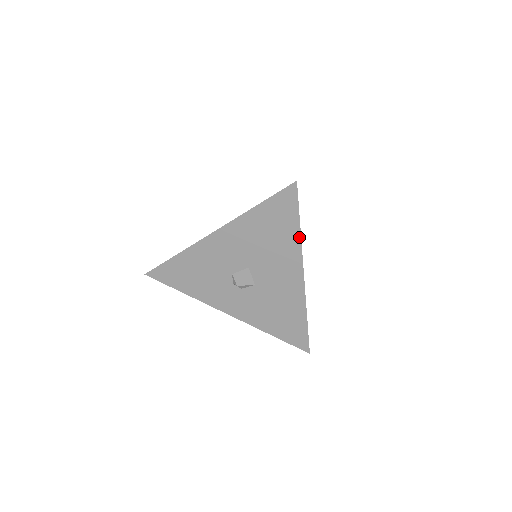
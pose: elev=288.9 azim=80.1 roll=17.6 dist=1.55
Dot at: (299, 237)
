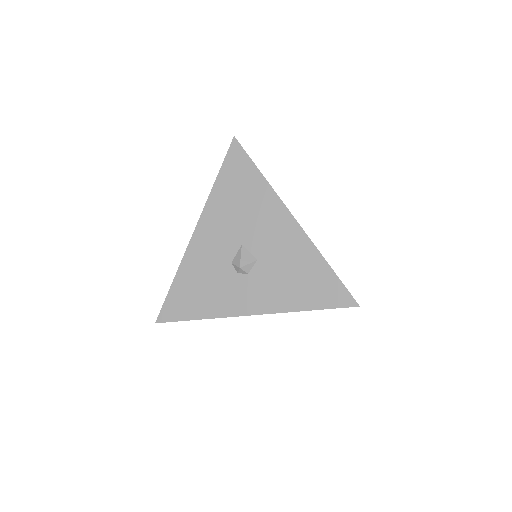
Dot at: (266, 182)
